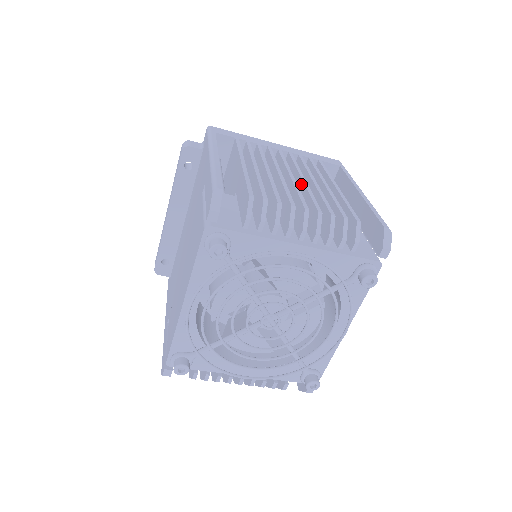
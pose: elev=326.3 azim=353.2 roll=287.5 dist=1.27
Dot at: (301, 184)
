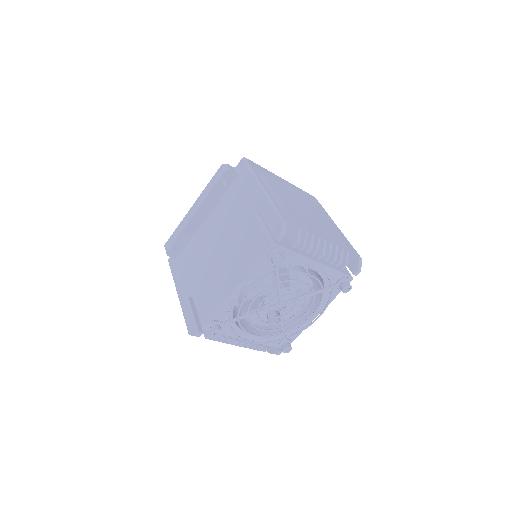
Dot at: (310, 217)
